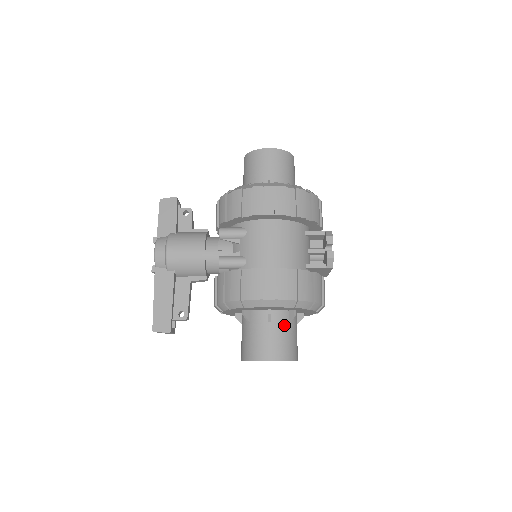
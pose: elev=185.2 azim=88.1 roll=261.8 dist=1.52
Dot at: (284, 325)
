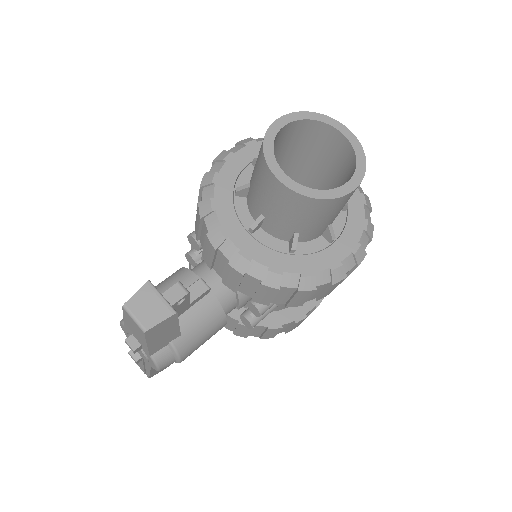
Dot at: occluded
